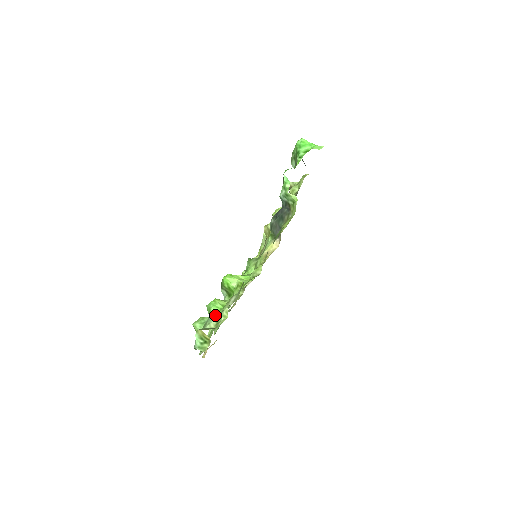
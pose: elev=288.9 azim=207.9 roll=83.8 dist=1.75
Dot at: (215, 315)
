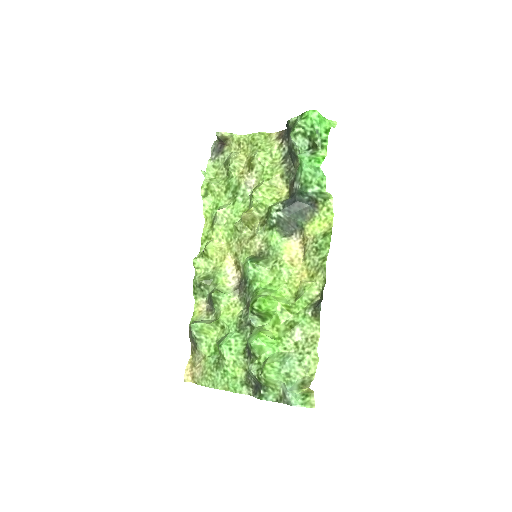
Dot at: (292, 359)
